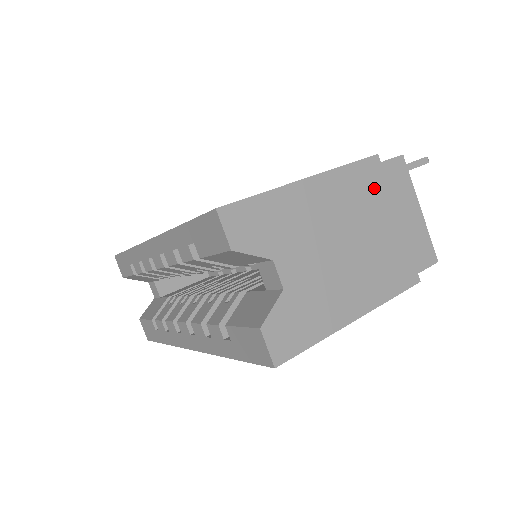
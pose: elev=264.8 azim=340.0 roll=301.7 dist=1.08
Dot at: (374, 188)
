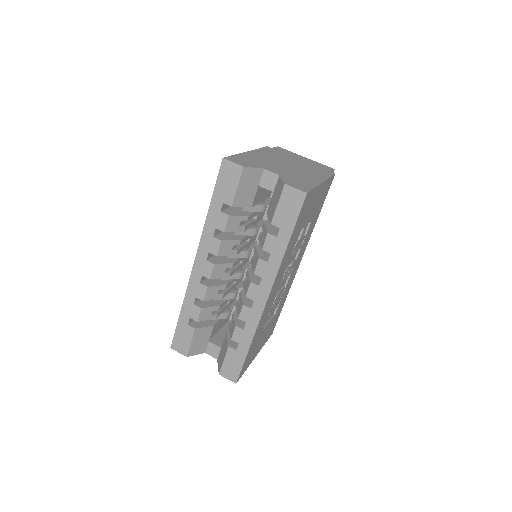
Dot at: (278, 153)
